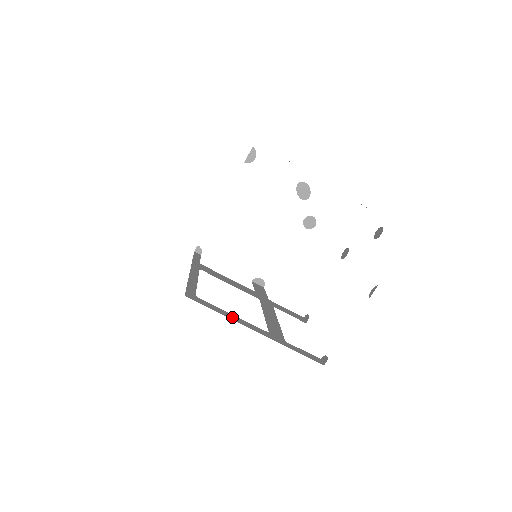
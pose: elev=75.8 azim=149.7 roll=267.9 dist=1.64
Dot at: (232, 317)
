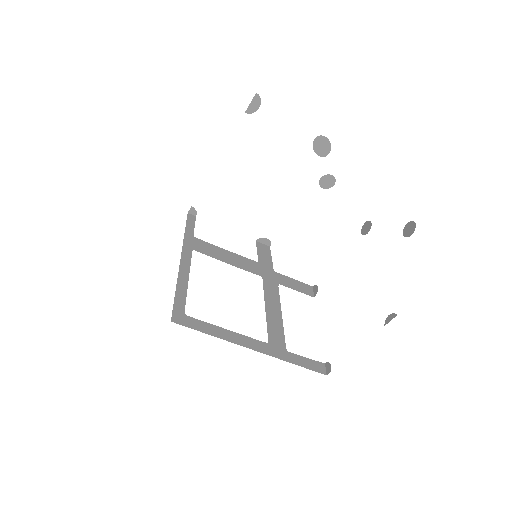
Dot at: (226, 335)
